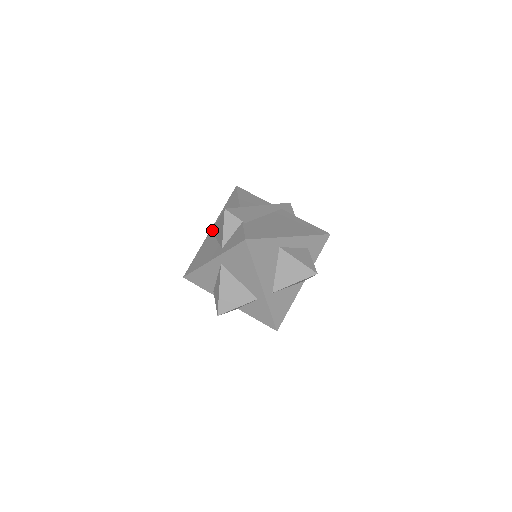
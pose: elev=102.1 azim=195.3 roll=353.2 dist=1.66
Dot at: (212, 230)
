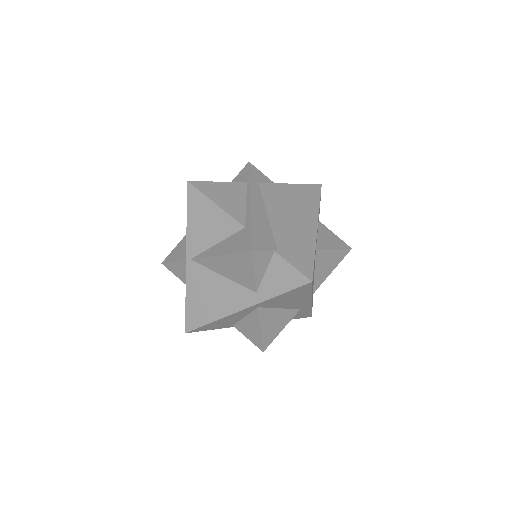
Dot at: (195, 260)
